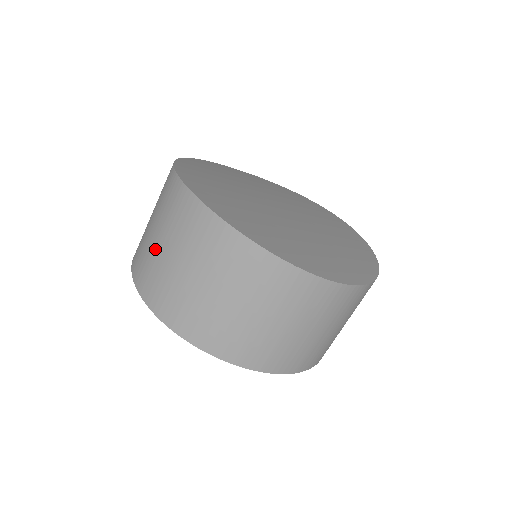
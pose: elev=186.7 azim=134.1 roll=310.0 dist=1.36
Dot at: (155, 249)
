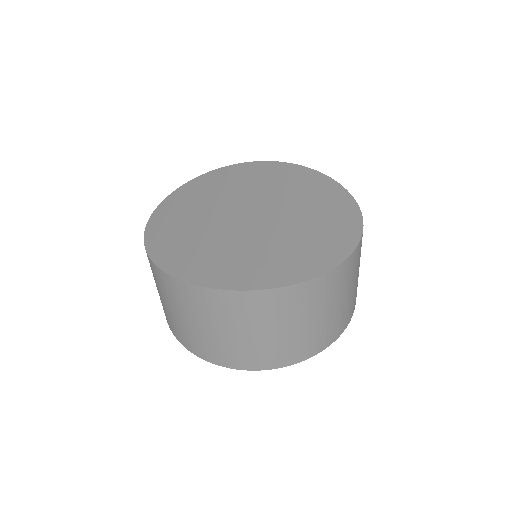
Dot at: (230, 340)
